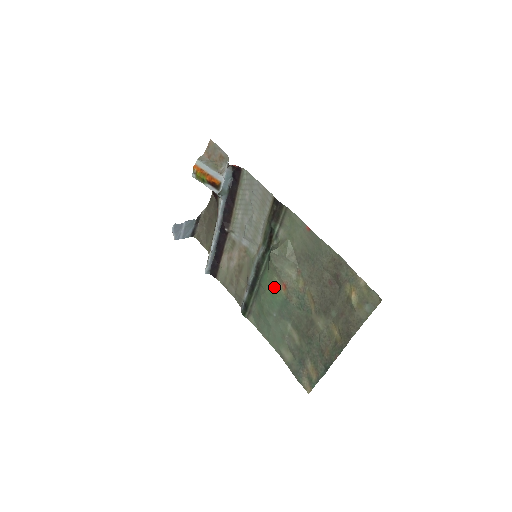
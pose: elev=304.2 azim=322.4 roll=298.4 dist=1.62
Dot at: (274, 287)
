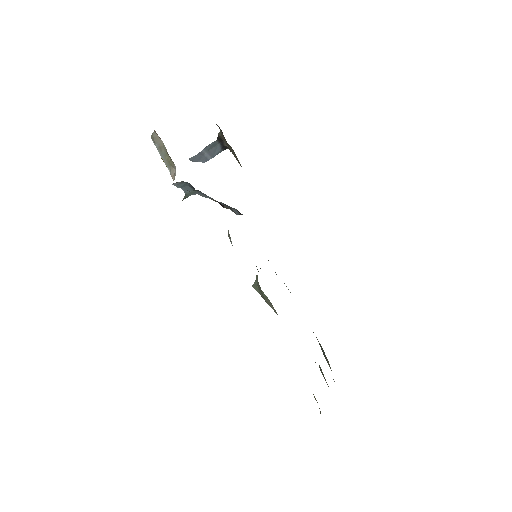
Dot at: occluded
